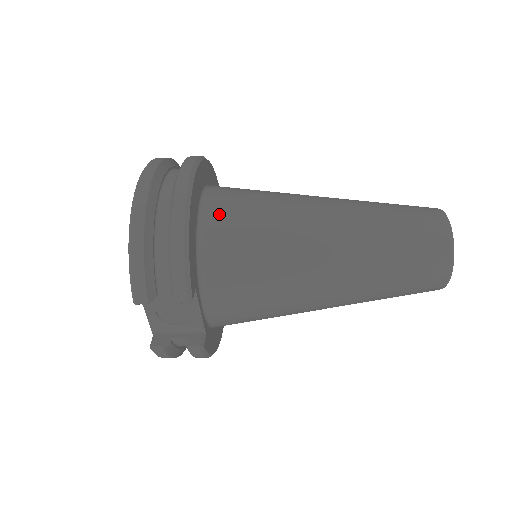
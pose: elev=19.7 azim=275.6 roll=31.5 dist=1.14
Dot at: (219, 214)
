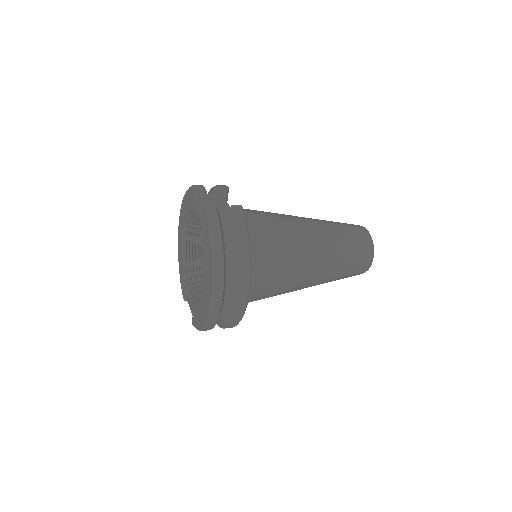
Dot at: (252, 295)
